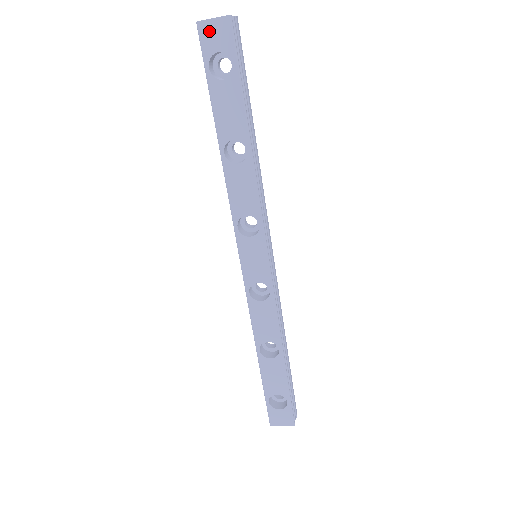
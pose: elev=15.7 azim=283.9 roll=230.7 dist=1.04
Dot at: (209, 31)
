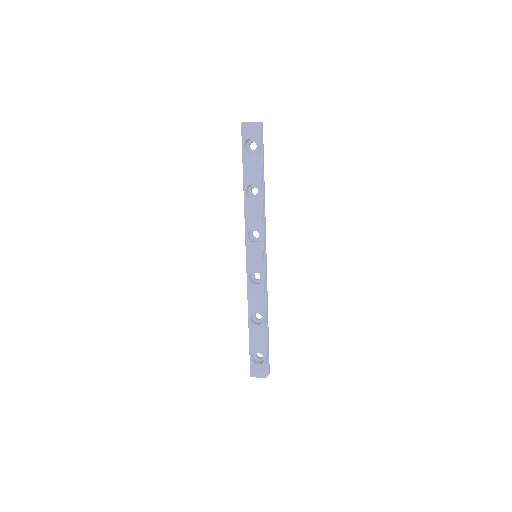
Dot at: (247, 128)
